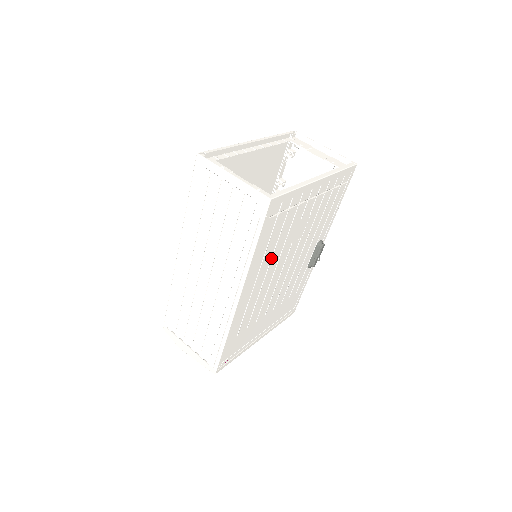
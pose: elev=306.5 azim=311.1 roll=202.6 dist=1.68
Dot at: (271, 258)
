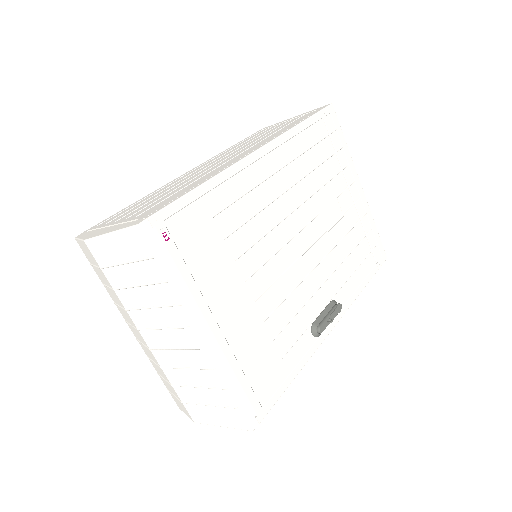
Dot at: (301, 178)
